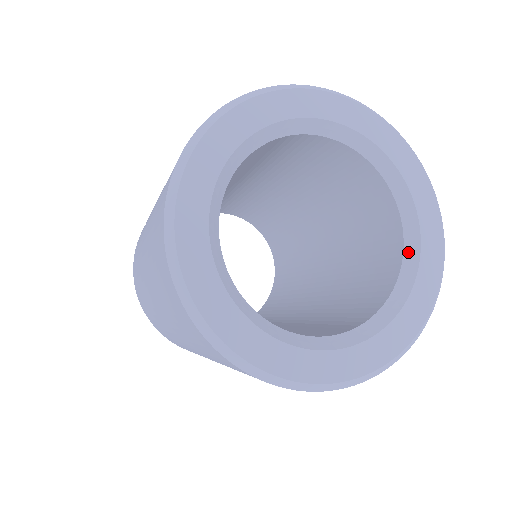
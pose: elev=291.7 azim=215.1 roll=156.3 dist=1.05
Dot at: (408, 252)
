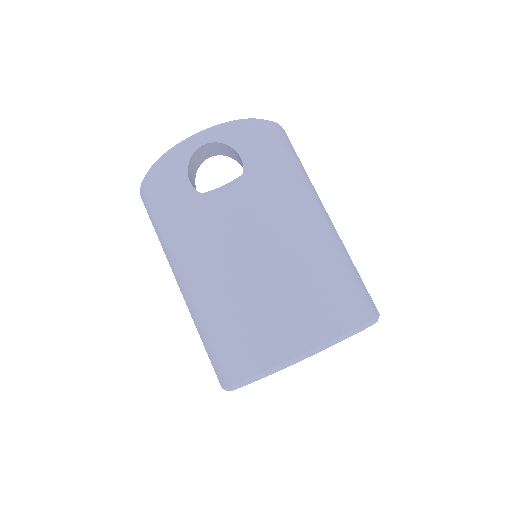
Dot at: occluded
